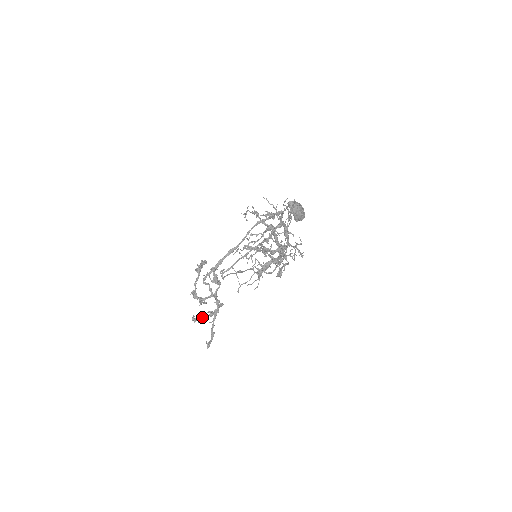
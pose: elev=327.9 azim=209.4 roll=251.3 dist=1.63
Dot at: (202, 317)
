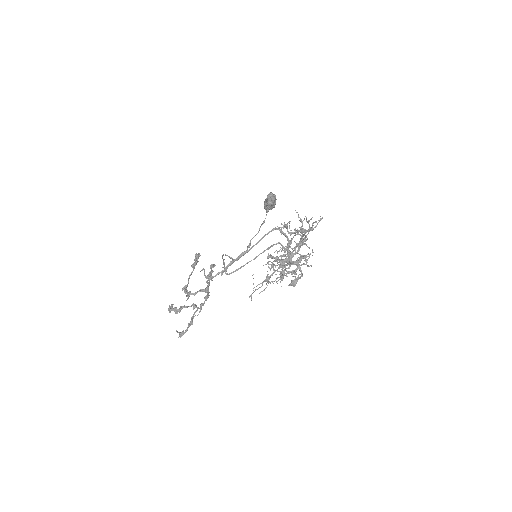
Dot at: (181, 308)
